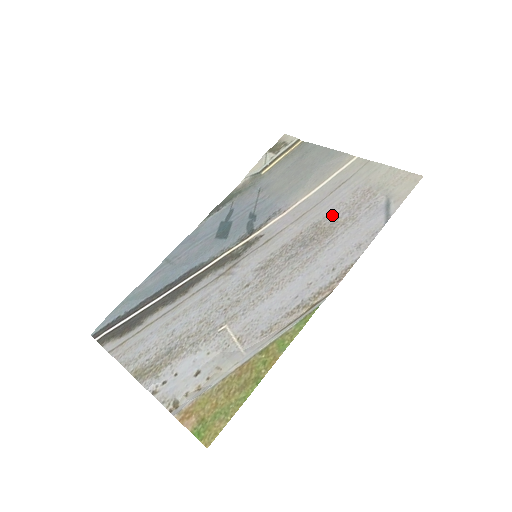
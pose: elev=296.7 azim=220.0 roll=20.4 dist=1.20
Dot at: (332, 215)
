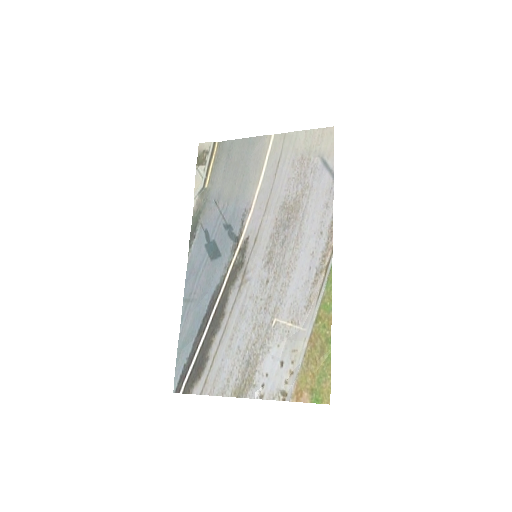
Dot at: (290, 192)
